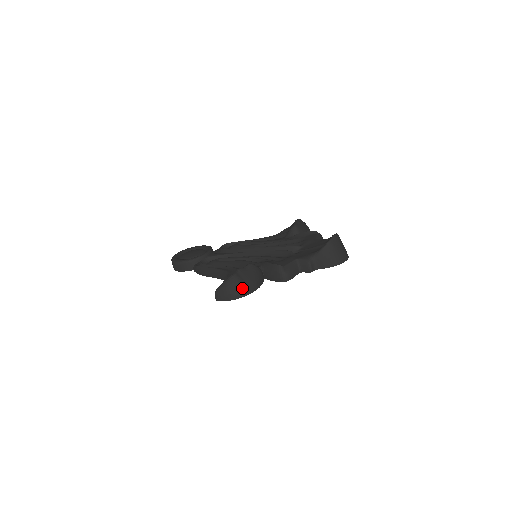
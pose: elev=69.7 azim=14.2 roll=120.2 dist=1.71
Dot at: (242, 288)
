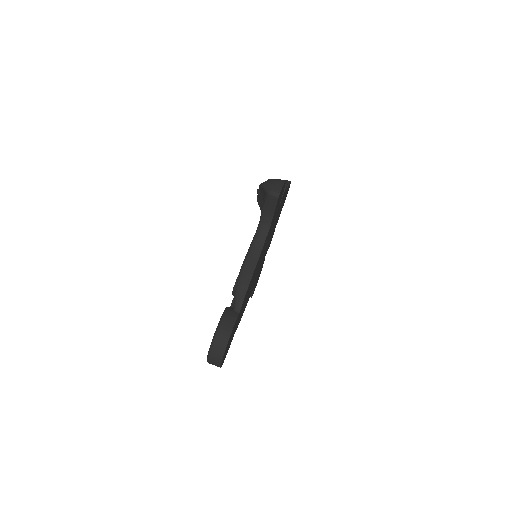
Dot at: occluded
